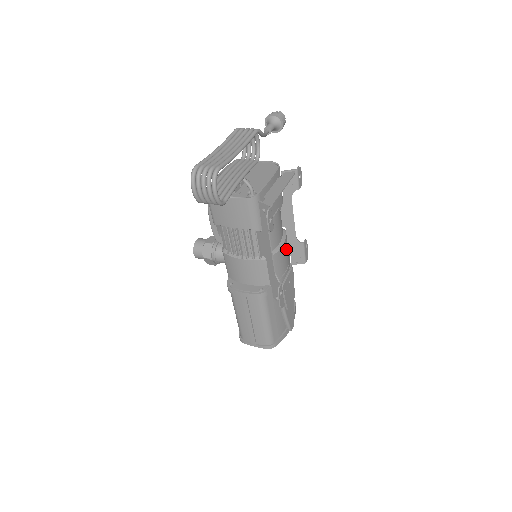
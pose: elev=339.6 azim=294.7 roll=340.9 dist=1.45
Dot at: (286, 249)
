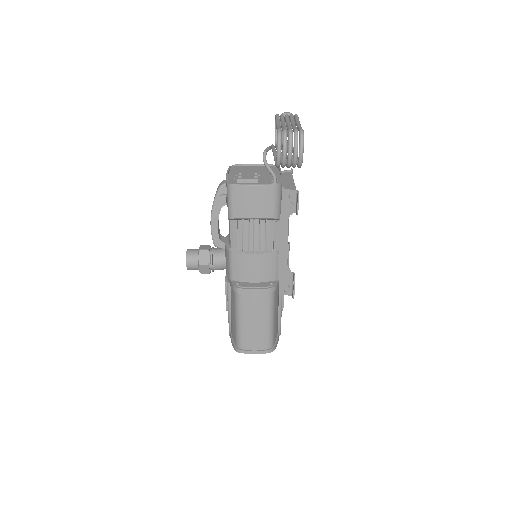
Dot at: occluded
